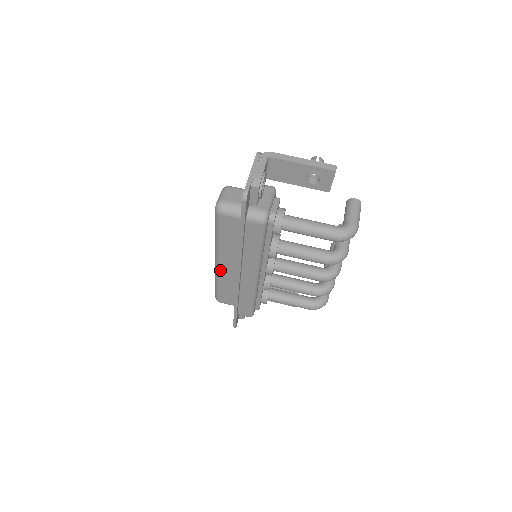
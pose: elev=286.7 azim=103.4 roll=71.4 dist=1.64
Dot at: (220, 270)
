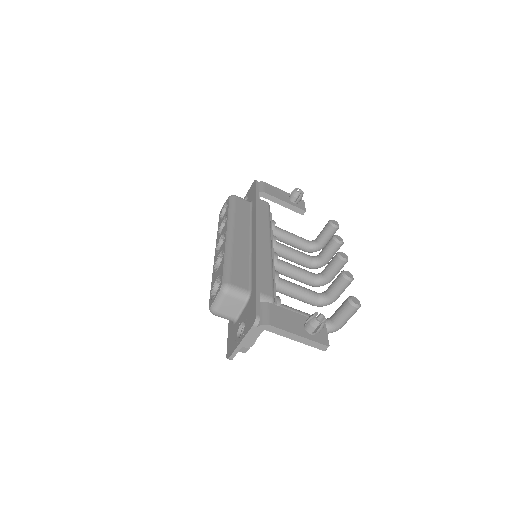
Dot at: occluded
